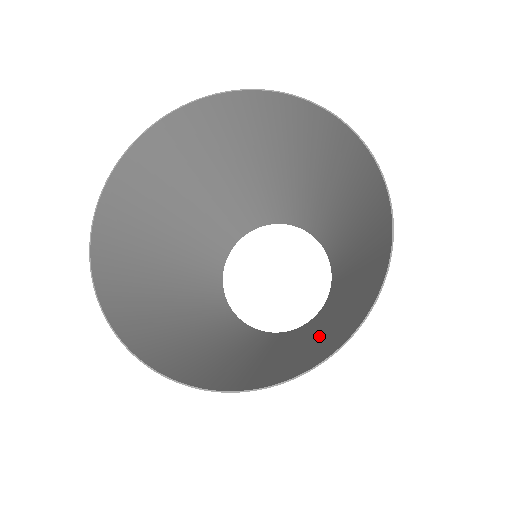
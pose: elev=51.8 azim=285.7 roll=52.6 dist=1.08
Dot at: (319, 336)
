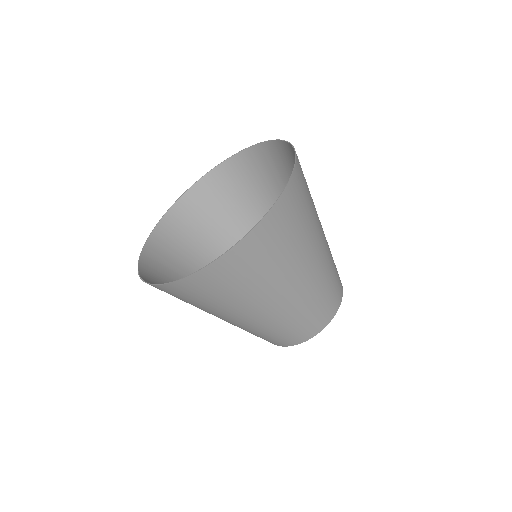
Dot at: (292, 271)
